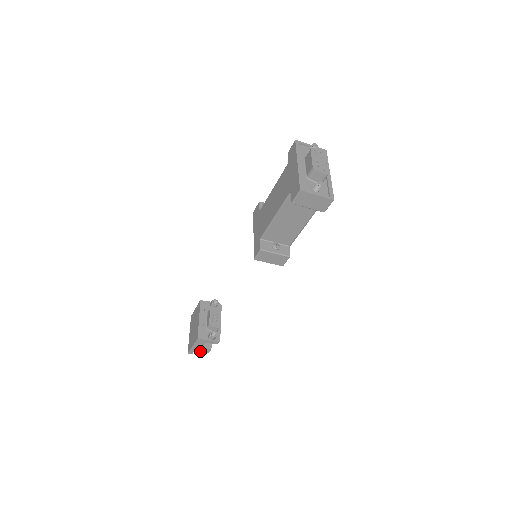
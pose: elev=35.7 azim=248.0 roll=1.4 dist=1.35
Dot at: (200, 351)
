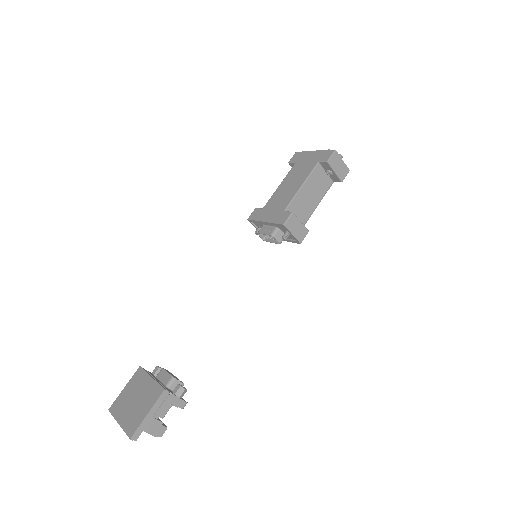
Dot at: (150, 432)
